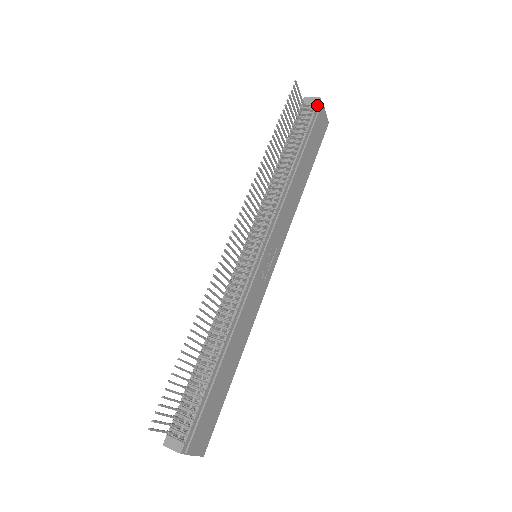
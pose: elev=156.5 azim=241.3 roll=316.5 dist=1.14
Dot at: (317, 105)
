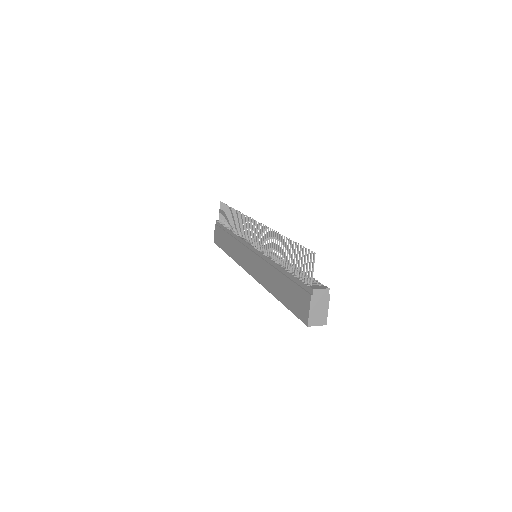
Dot at: occluded
